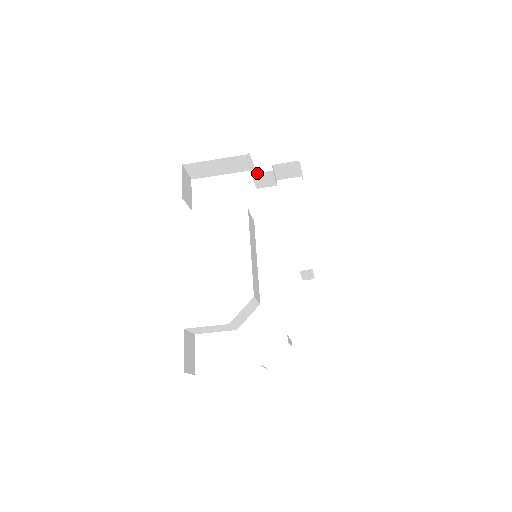
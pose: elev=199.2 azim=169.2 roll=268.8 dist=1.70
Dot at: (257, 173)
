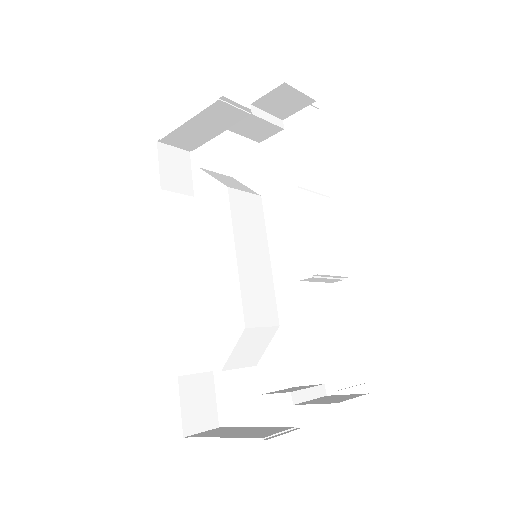
Dot at: (234, 125)
